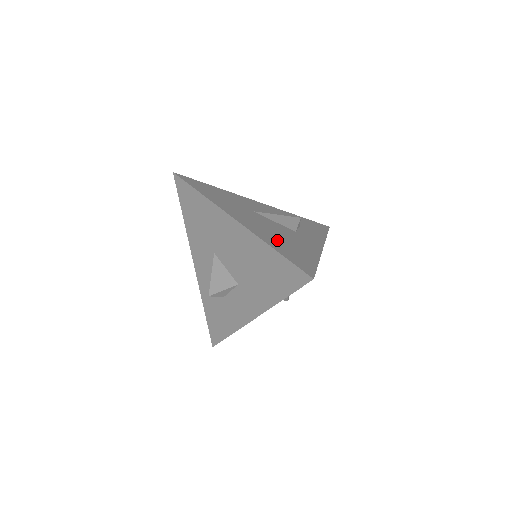
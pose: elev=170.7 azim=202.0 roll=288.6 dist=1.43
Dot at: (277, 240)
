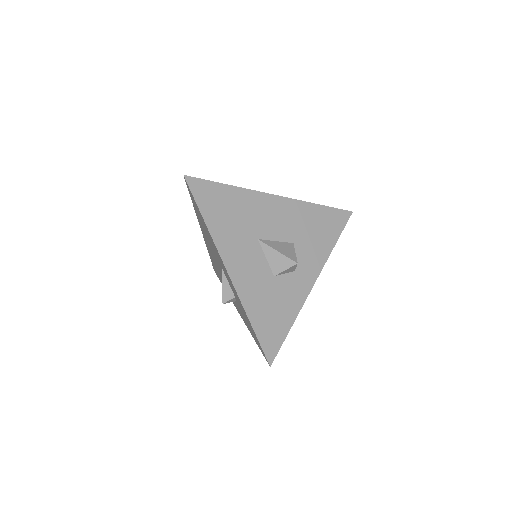
Dot at: occluded
